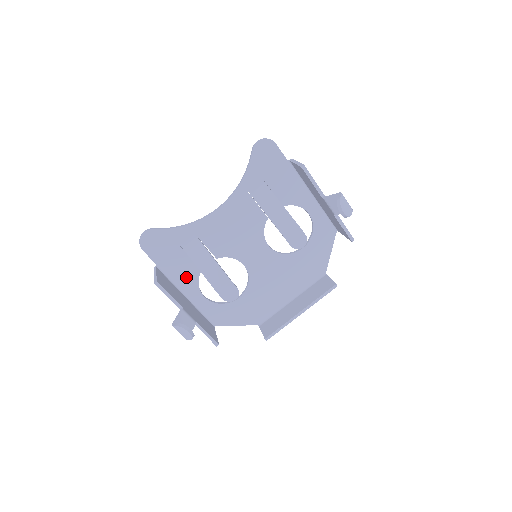
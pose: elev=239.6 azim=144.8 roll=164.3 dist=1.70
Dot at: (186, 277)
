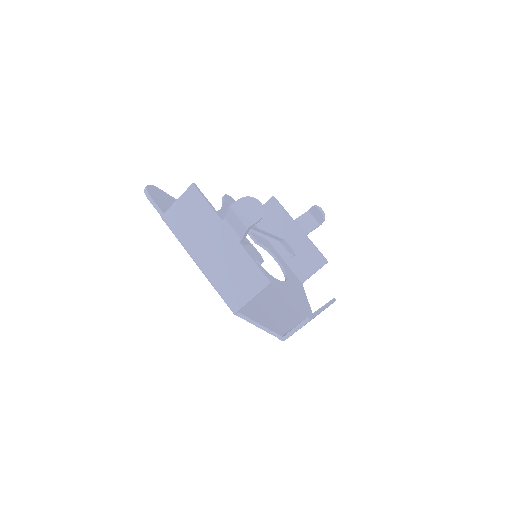
Dot at: occluded
